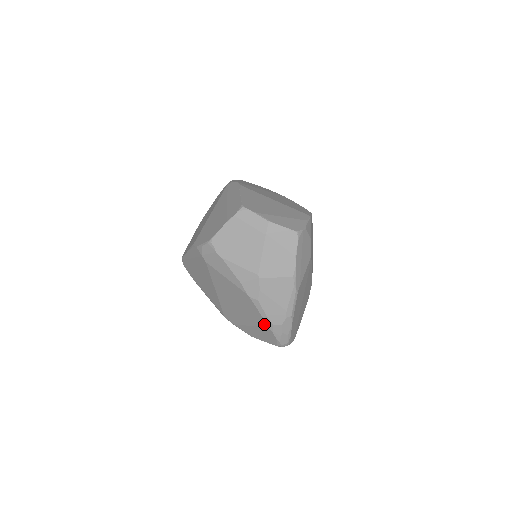
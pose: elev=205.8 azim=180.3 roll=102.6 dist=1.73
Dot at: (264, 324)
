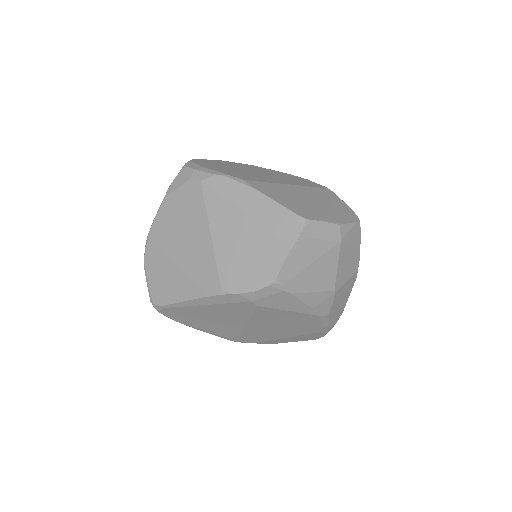
Dot at: (319, 331)
